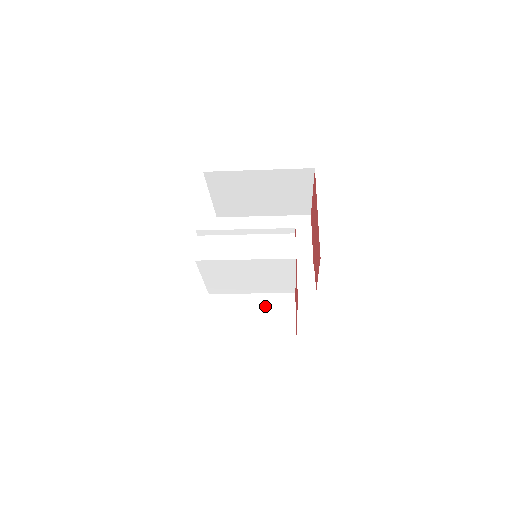
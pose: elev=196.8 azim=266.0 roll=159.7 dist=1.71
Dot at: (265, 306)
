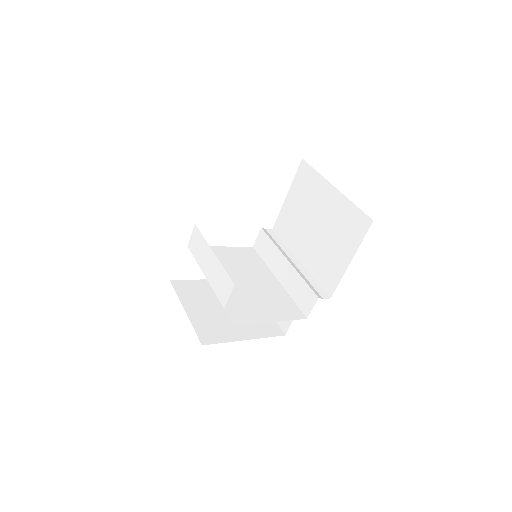
Dot at: occluded
